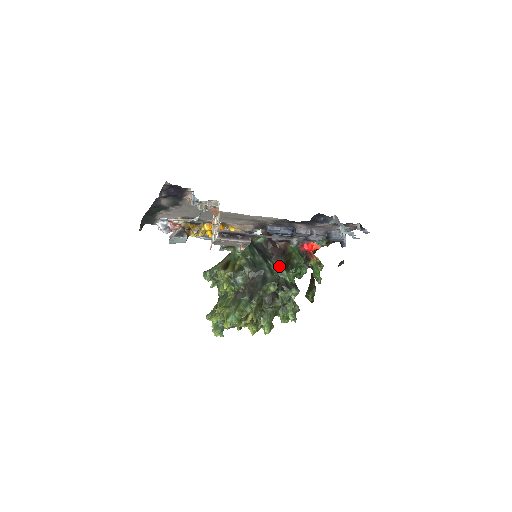
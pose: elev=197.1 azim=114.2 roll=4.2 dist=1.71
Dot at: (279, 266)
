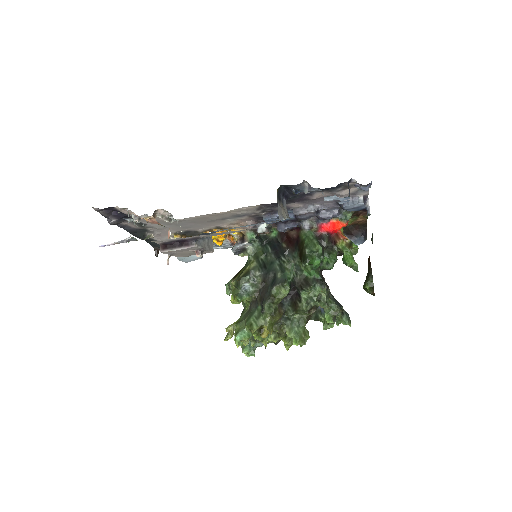
Dot at: (294, 261)
